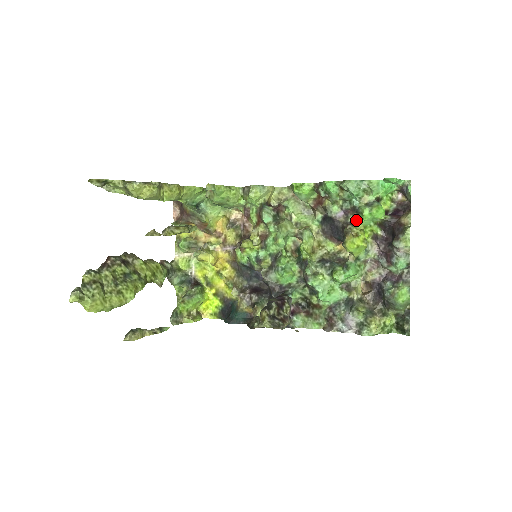
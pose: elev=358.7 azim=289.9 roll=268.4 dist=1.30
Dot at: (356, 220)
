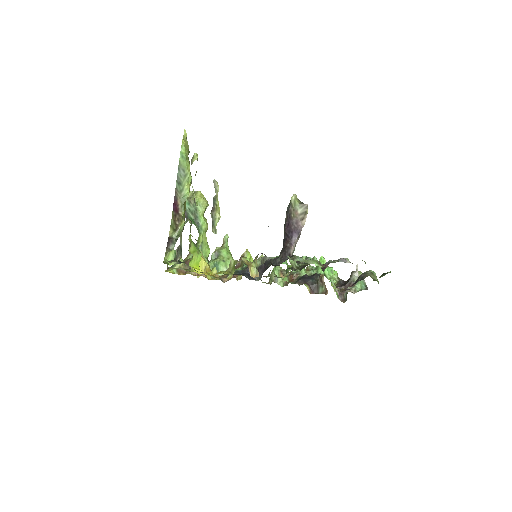
Dot at: occluded
